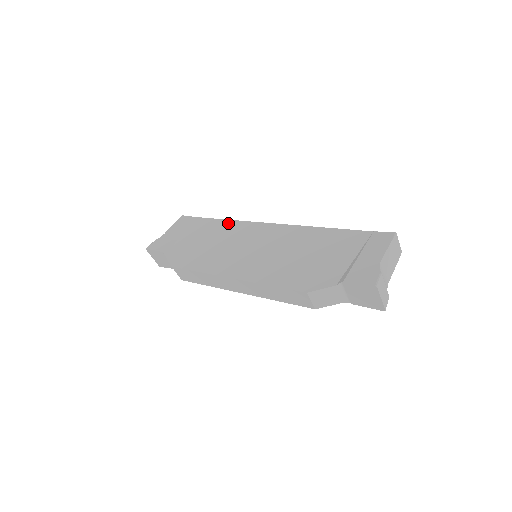
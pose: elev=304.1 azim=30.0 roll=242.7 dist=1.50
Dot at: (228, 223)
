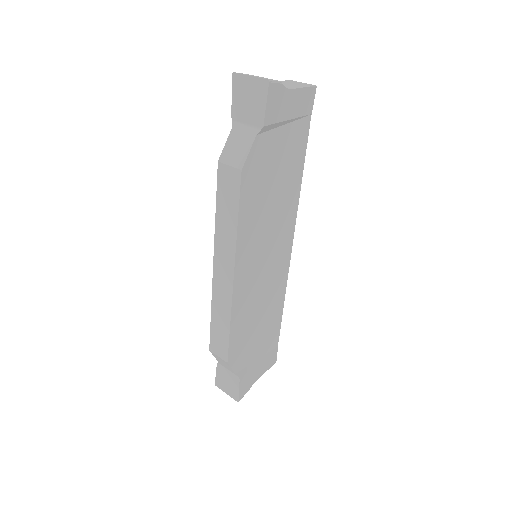
Dot at: occluded
